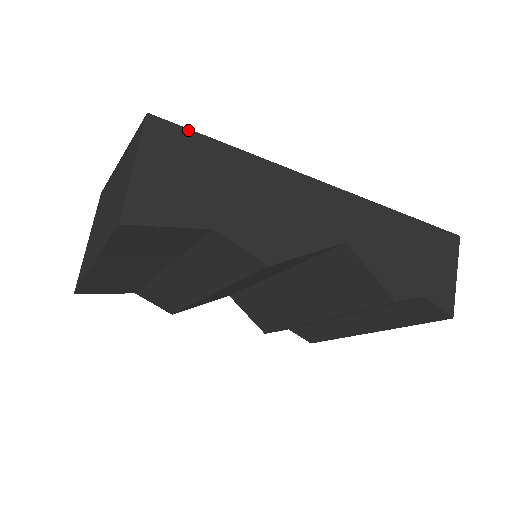
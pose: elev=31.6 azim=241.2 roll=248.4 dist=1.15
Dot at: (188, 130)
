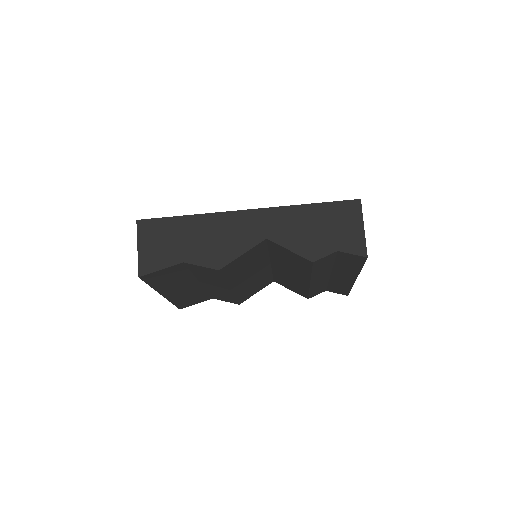
Dot at: (157, 219)
